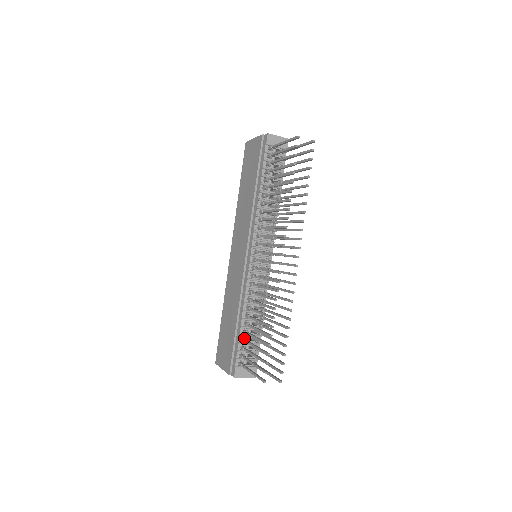
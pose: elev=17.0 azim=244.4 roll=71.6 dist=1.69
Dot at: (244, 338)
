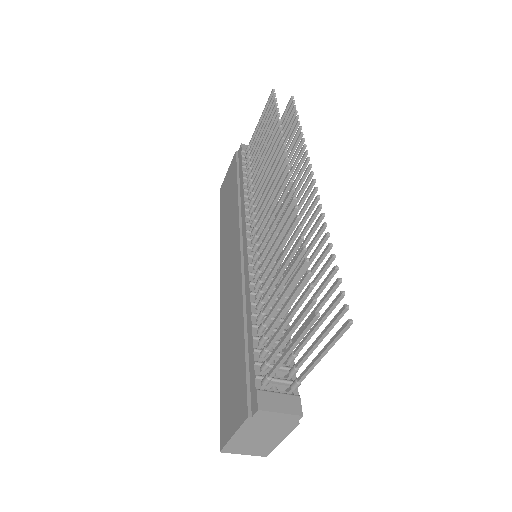
Dot at: (262, 336)
